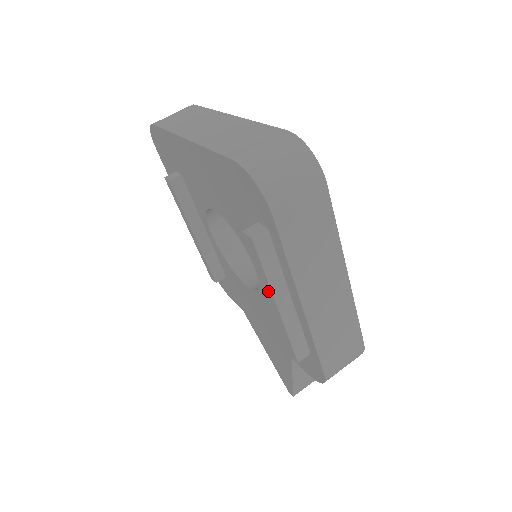
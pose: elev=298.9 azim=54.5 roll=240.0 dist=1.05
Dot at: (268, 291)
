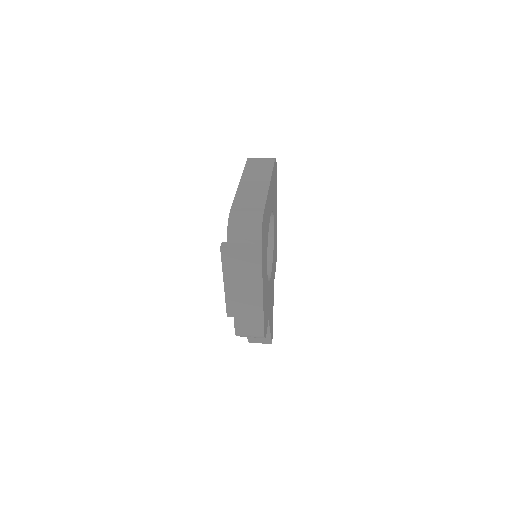
Dot at: (224, 275)
